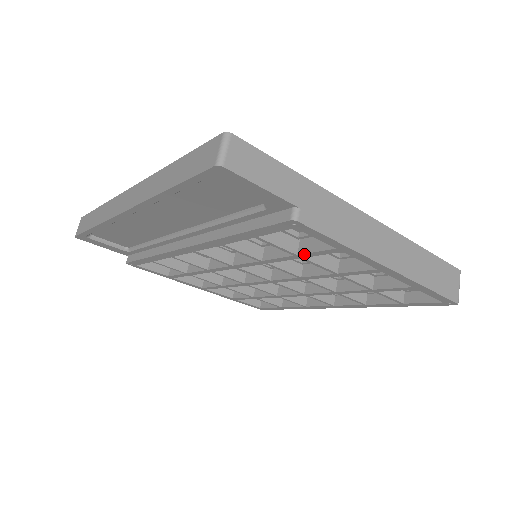
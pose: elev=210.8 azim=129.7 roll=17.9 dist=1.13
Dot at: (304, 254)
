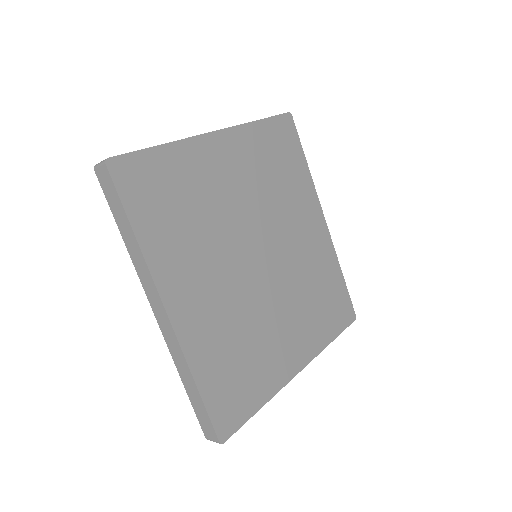
Dot at: occluded
